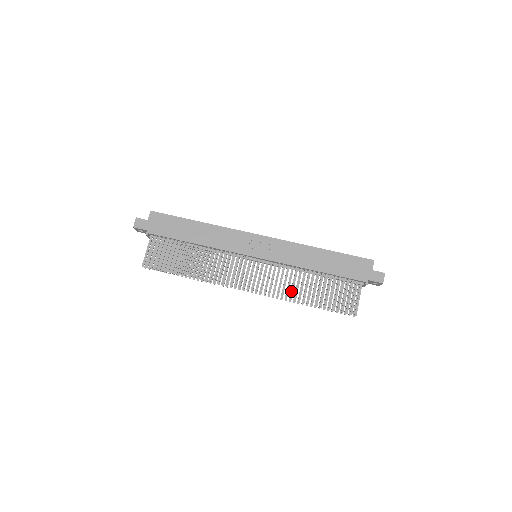
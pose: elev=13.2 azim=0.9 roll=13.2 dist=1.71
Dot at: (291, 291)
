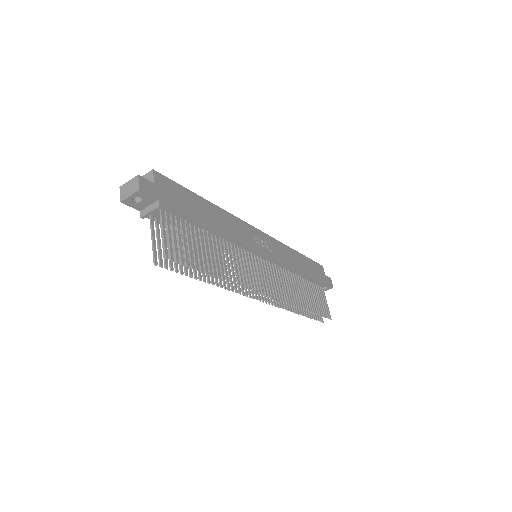
Dot at: (295, 297)
